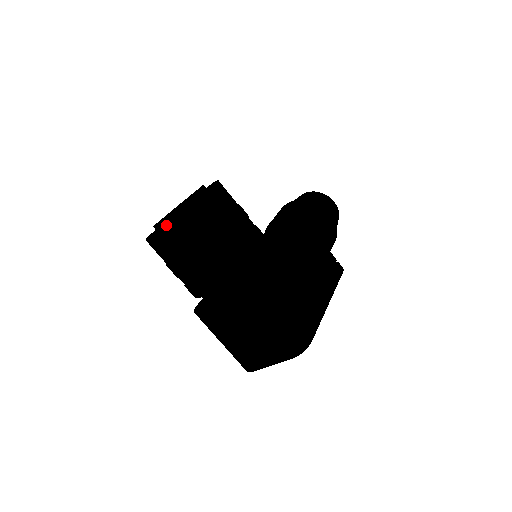
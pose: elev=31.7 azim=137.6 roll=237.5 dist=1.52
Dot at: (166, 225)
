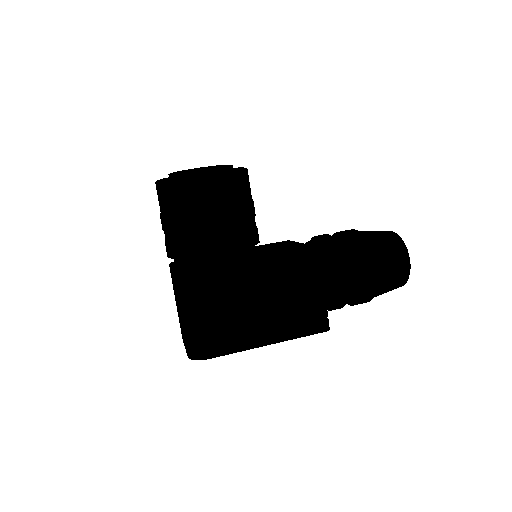
Dot at: (158, 181)
